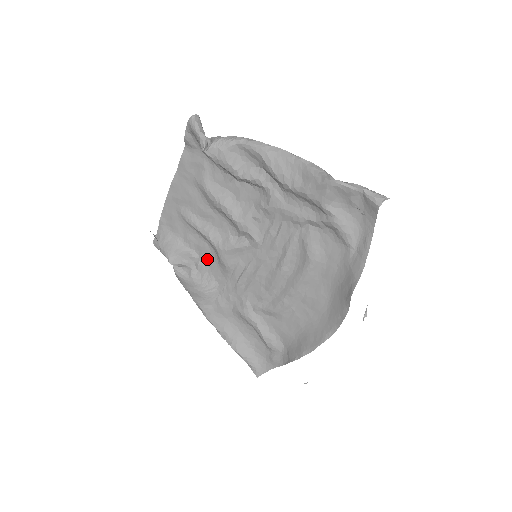
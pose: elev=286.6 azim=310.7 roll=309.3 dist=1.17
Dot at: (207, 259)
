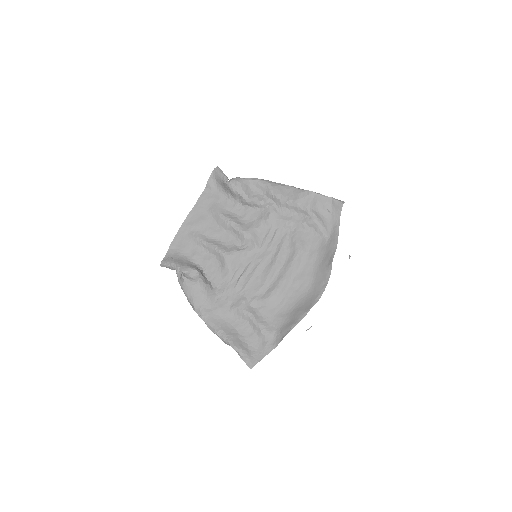
Dot at: (210, 270)
